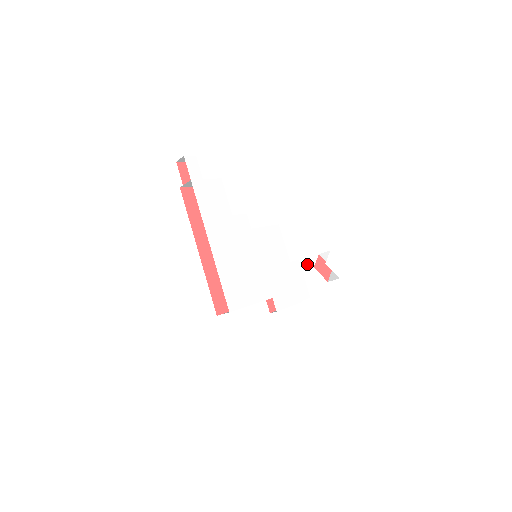
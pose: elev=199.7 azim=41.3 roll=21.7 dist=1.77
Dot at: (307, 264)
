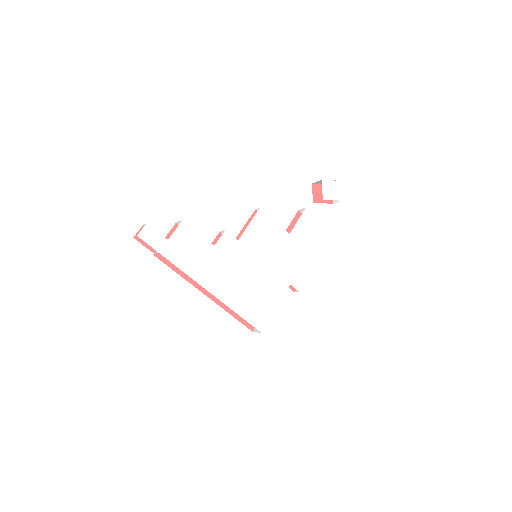
Dot at: (306, 219)
